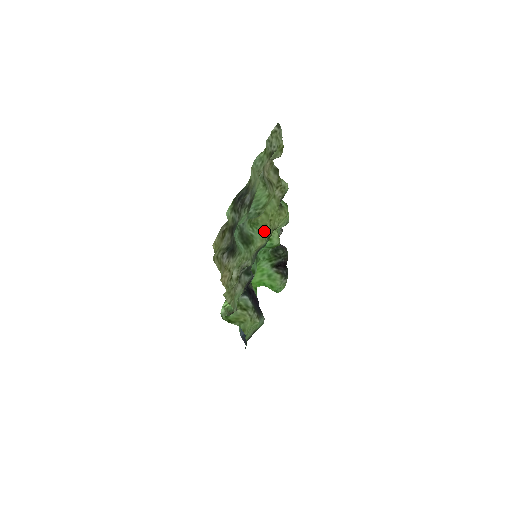
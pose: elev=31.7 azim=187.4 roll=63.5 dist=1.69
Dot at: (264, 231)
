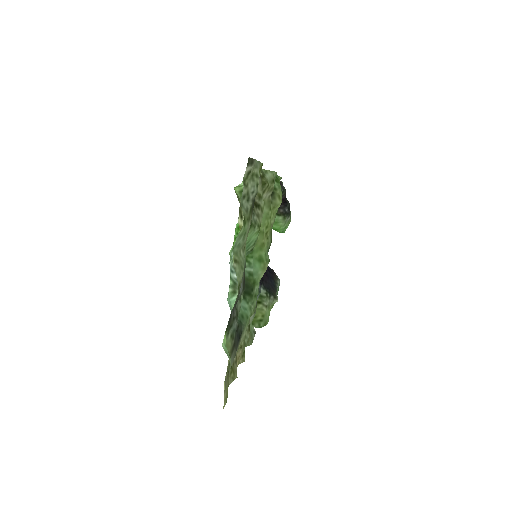
Dot at: (262, 252)
